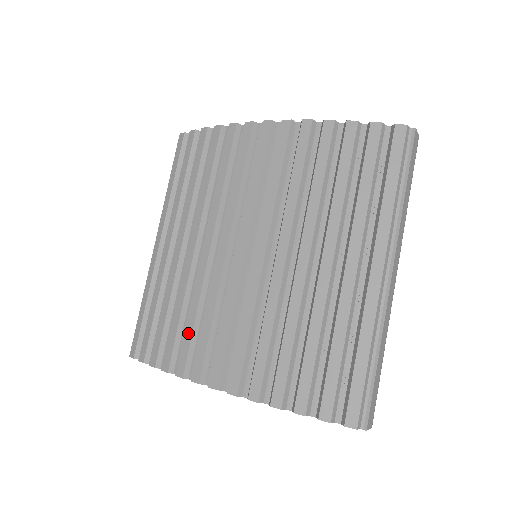
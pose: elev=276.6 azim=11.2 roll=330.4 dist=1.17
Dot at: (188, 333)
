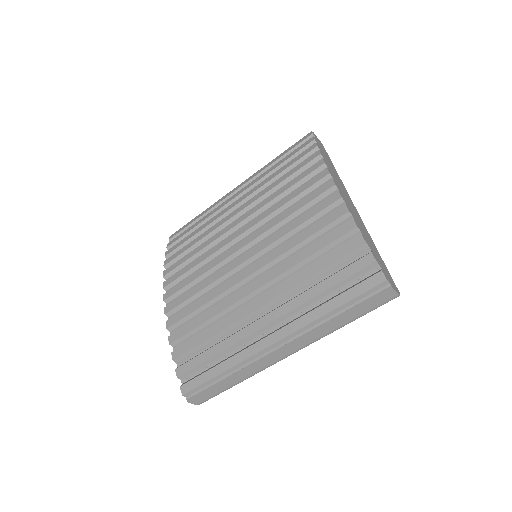
Dot at: (186, 258)
